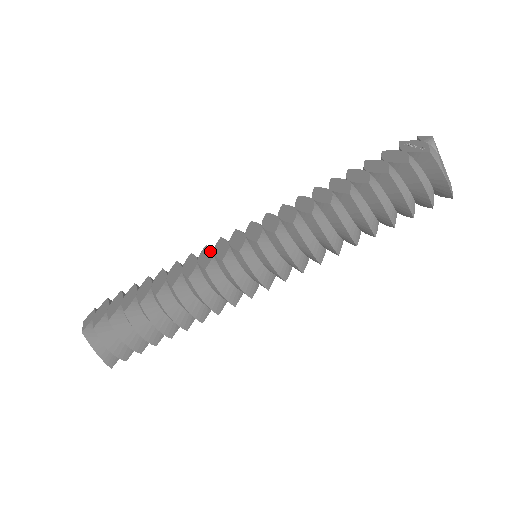
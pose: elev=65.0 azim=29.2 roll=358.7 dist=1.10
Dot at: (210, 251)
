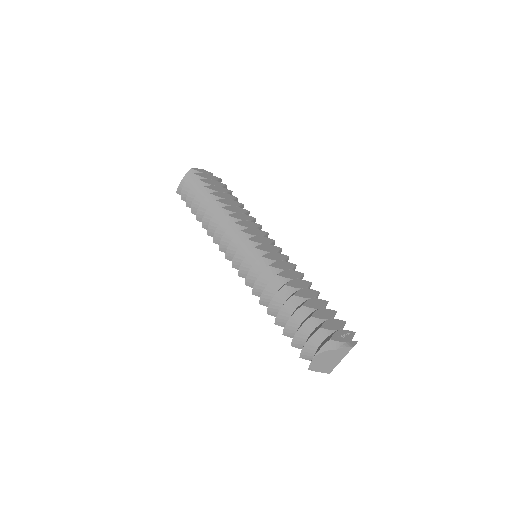
Dot at: (254, 226)
